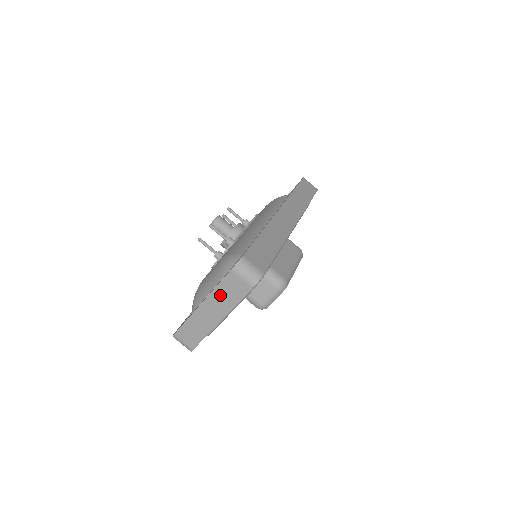
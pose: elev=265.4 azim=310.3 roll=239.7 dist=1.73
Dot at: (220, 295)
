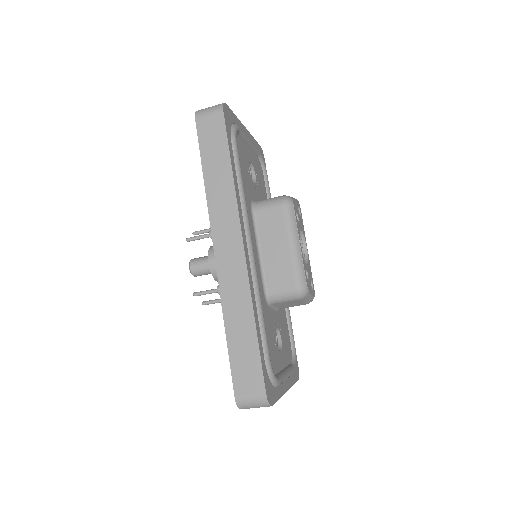
Dot at: occluded
